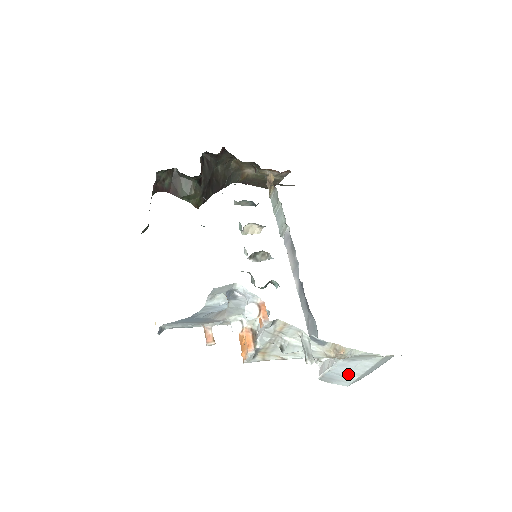
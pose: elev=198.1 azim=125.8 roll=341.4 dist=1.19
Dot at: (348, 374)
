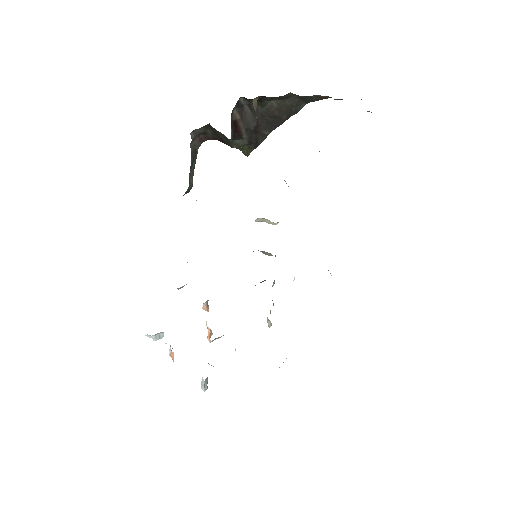
Dot at: occluded
